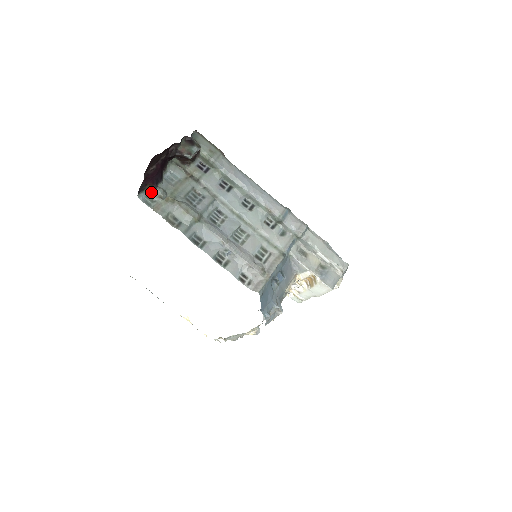
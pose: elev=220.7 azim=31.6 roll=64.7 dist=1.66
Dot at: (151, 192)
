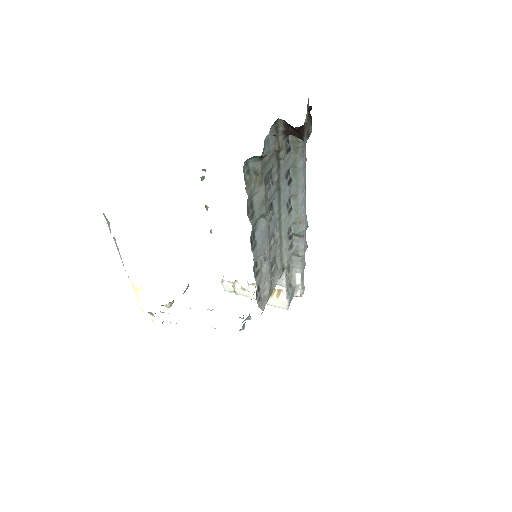
Dot at: (254, 161)
